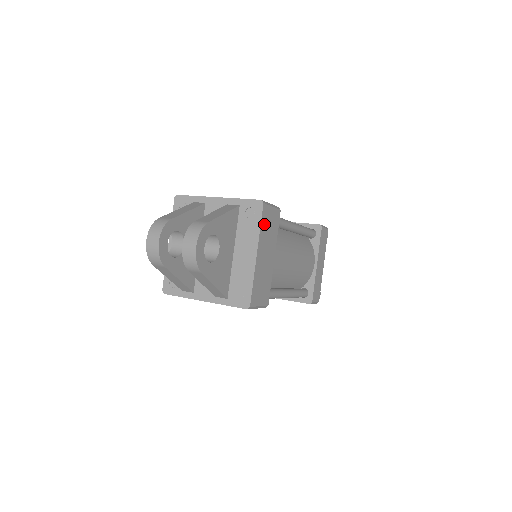
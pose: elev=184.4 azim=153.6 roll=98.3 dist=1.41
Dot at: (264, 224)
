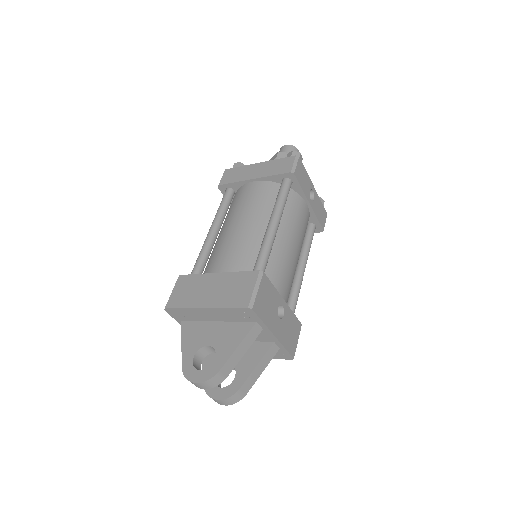
Dot at: occluded
